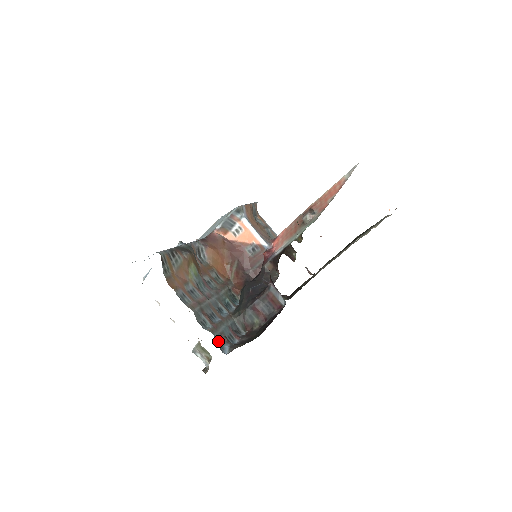
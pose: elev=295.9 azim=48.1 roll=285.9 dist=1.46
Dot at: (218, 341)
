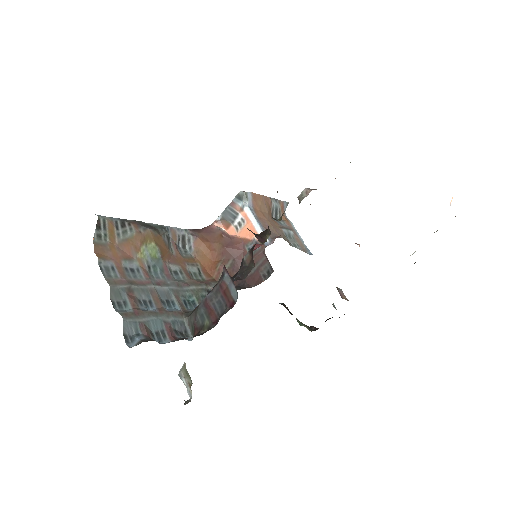
Dot at: (129, 329)
